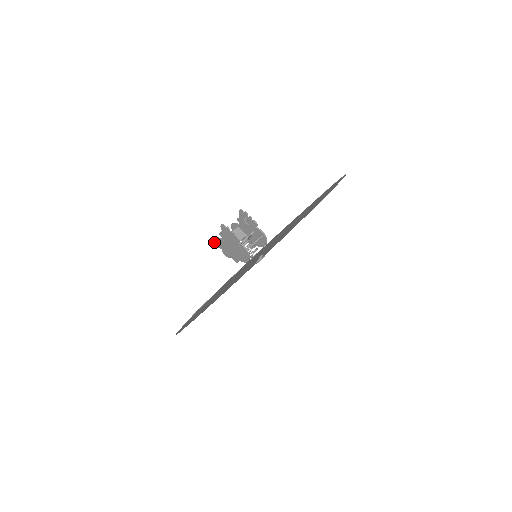
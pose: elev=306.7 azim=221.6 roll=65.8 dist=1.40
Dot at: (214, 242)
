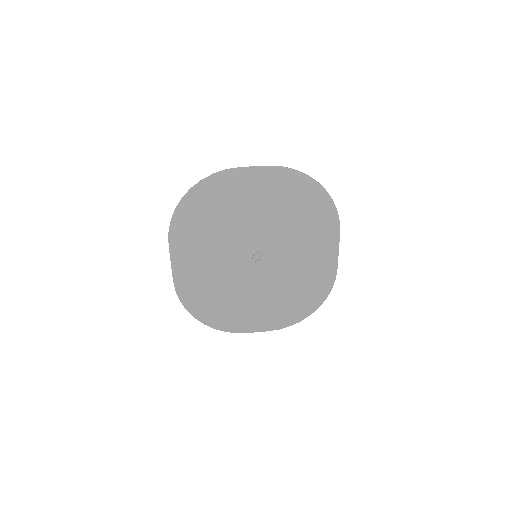
Dot at: occluded
